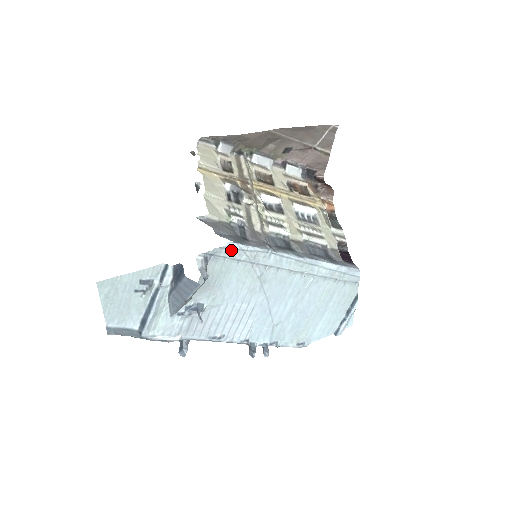
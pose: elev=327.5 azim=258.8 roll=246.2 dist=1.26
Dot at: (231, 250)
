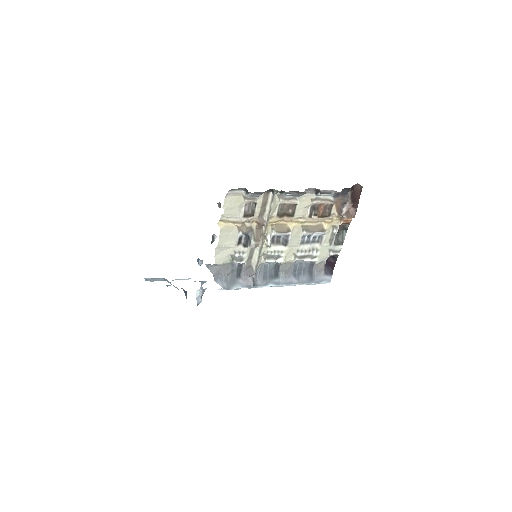
Dot at: (222, 289)
